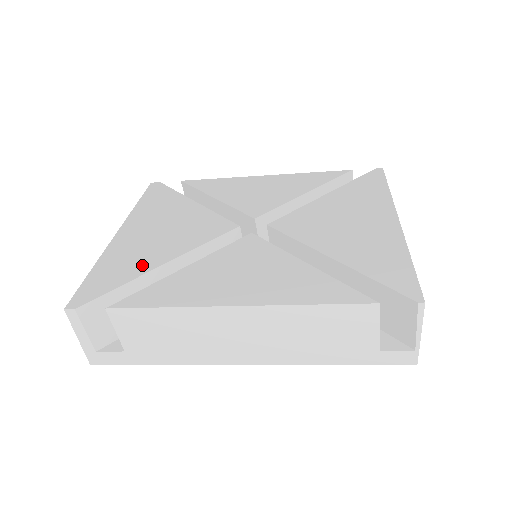
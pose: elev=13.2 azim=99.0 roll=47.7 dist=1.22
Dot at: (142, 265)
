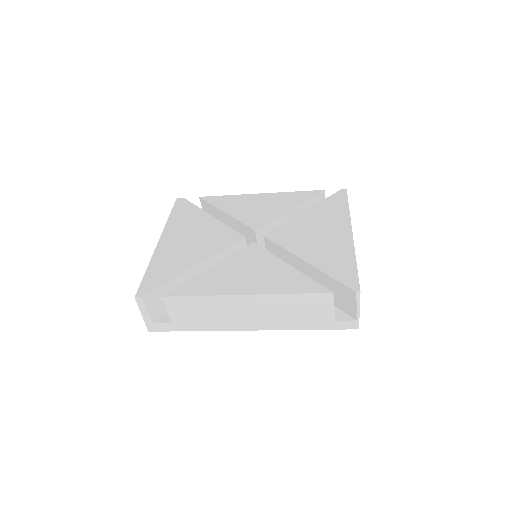
Dot at: (181, 266)
